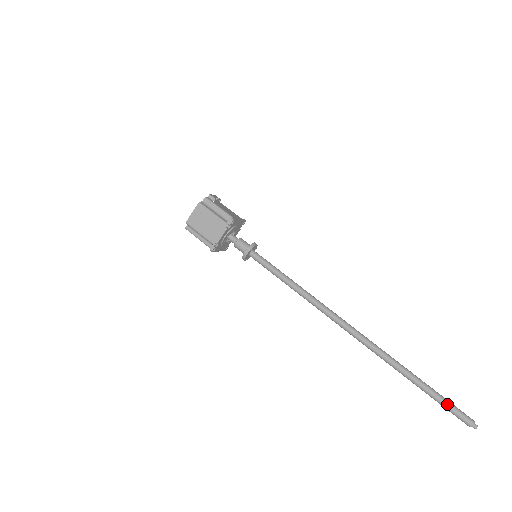
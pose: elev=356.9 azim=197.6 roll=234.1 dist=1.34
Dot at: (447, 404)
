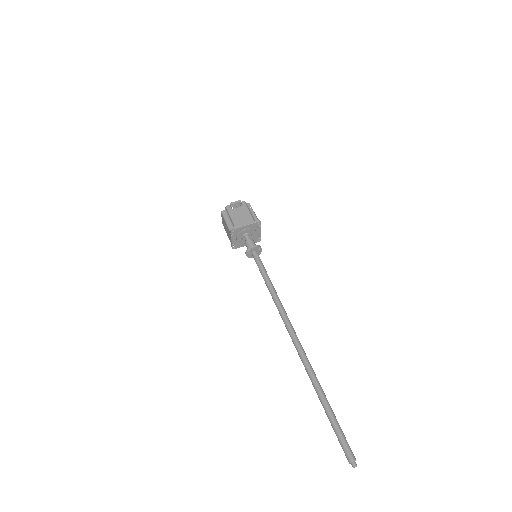
Dot at: (336, 434)
